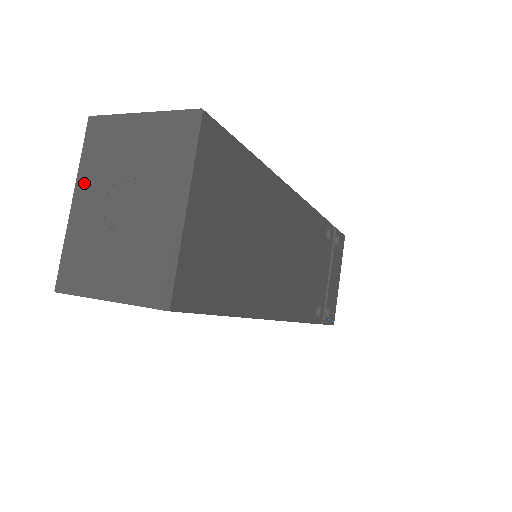
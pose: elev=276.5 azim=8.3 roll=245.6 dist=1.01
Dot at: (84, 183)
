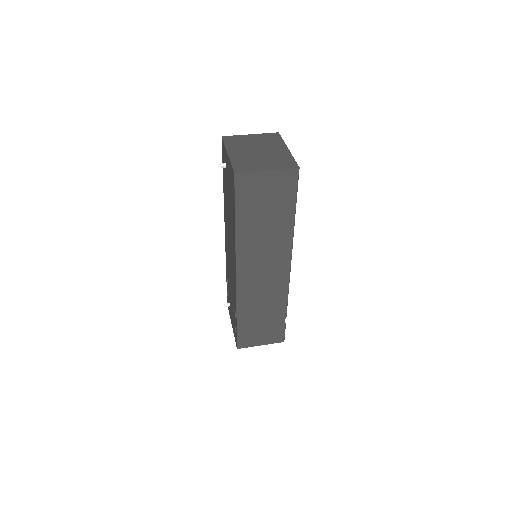
Dot at: (231, 149)
